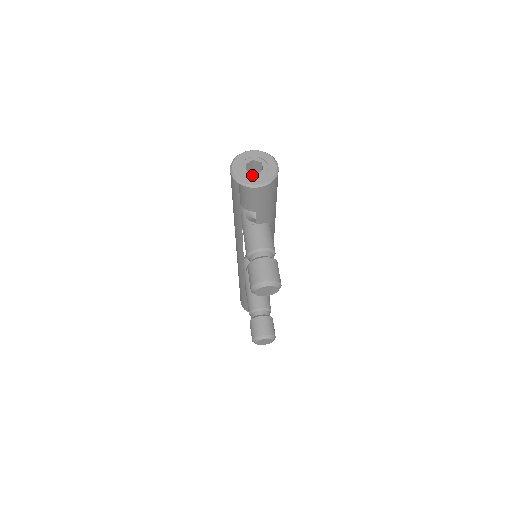
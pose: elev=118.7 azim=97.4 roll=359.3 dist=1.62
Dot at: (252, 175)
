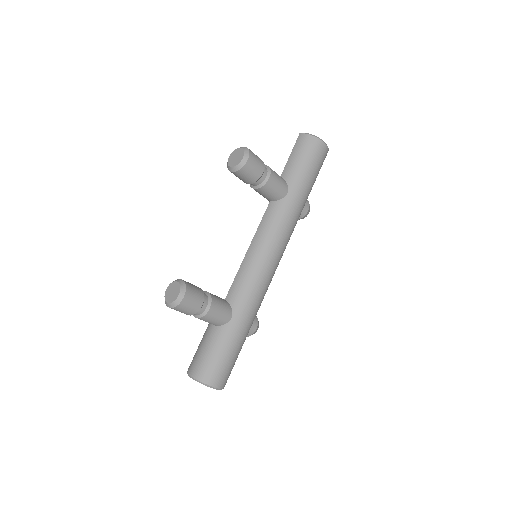
Dot at: occluded
